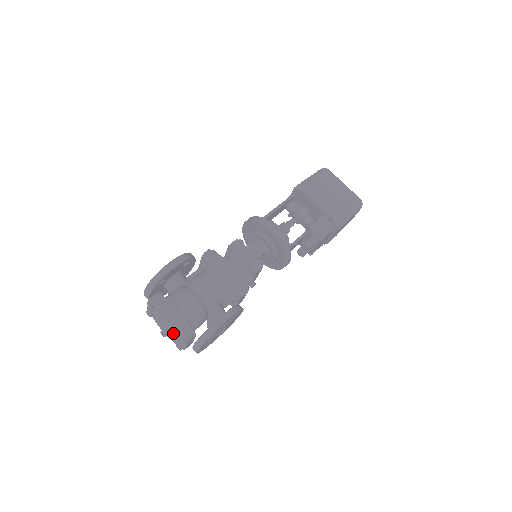
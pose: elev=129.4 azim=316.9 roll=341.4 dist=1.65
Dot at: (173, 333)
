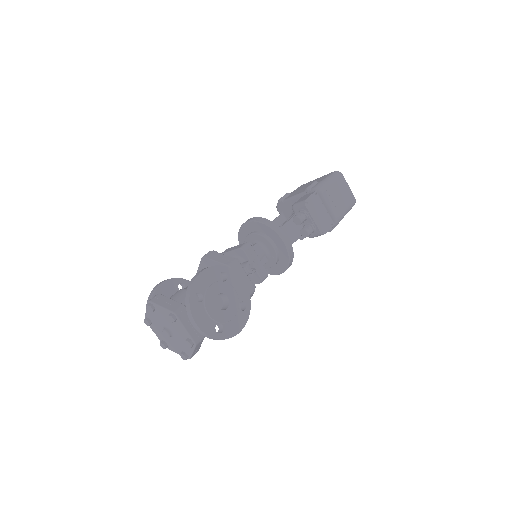
Dot at: (175, 331)
